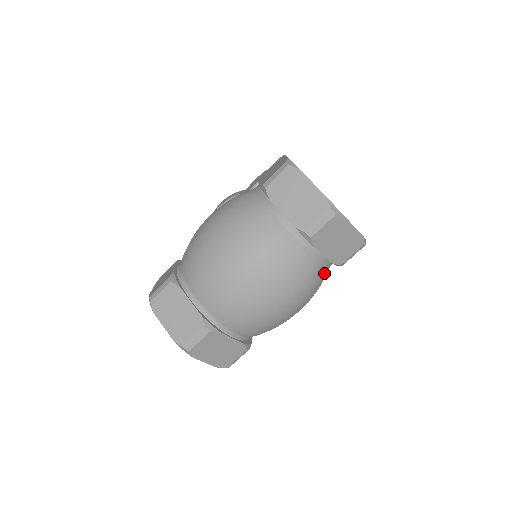
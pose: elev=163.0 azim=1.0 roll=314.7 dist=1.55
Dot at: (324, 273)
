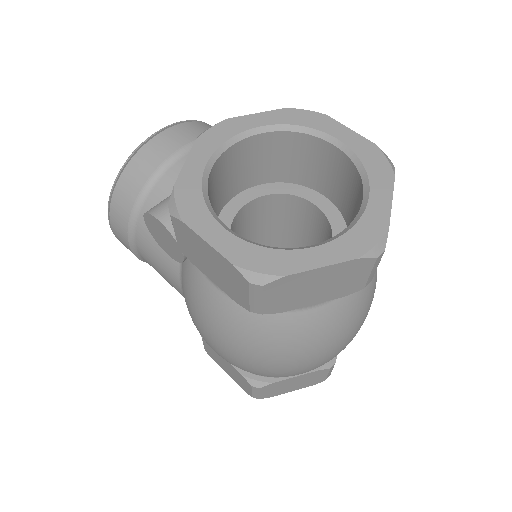
Dot at: occluded
